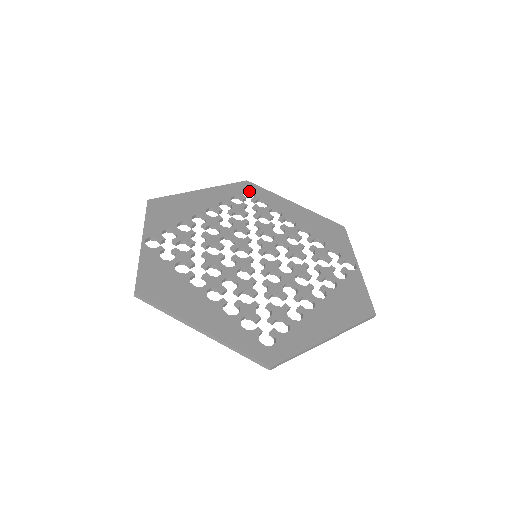
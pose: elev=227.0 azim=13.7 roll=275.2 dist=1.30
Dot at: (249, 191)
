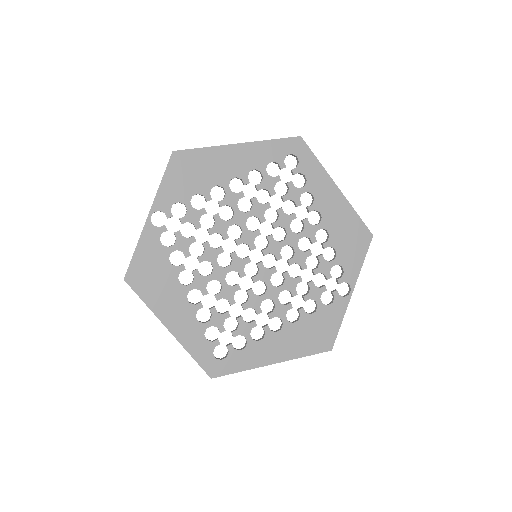
Dot at: (295, 155)
